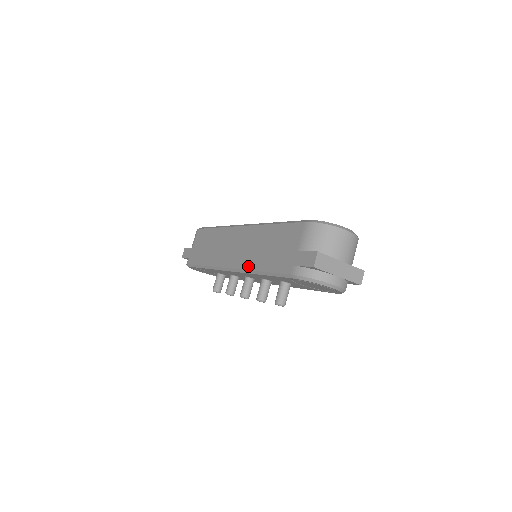
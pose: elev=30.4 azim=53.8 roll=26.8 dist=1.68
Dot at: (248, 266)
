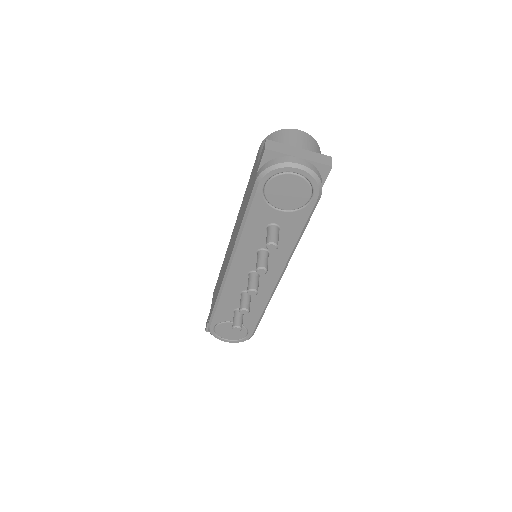
Dot at: (235, 238)
